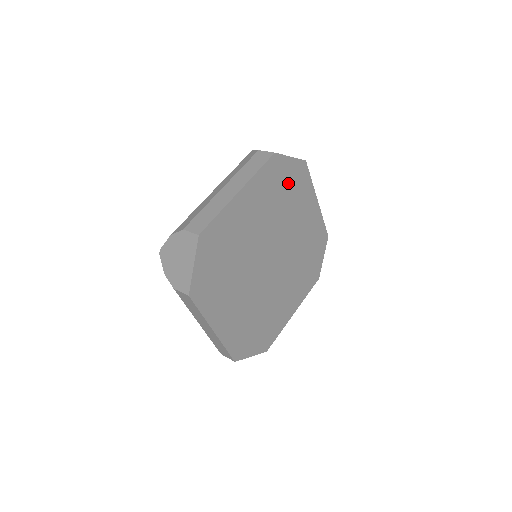
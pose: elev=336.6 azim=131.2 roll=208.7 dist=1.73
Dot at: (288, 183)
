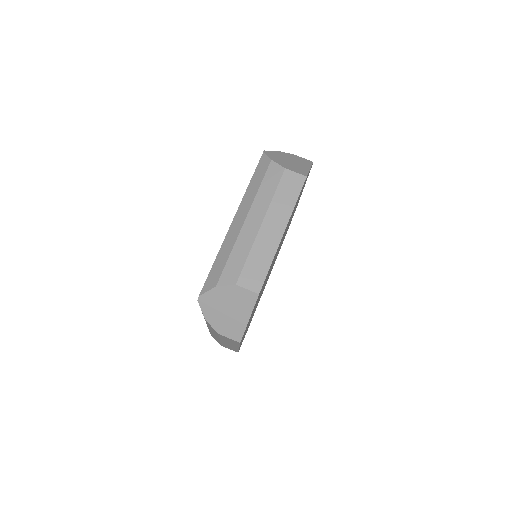
Dot at: (257, 300)
